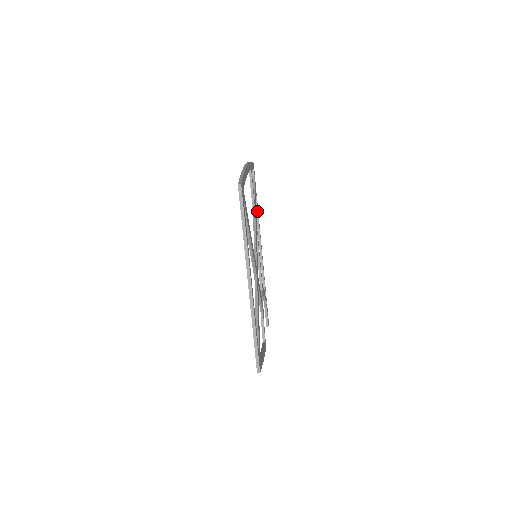
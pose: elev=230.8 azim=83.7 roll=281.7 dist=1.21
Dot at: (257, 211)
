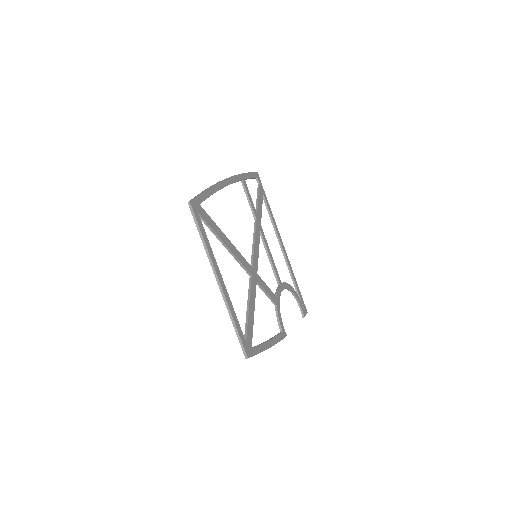
Dot at: (270, 214)
